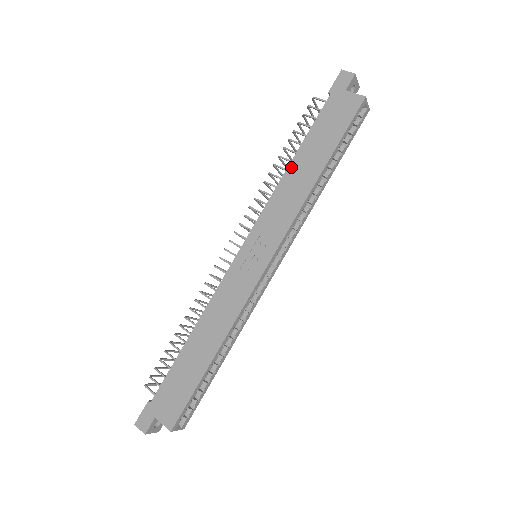
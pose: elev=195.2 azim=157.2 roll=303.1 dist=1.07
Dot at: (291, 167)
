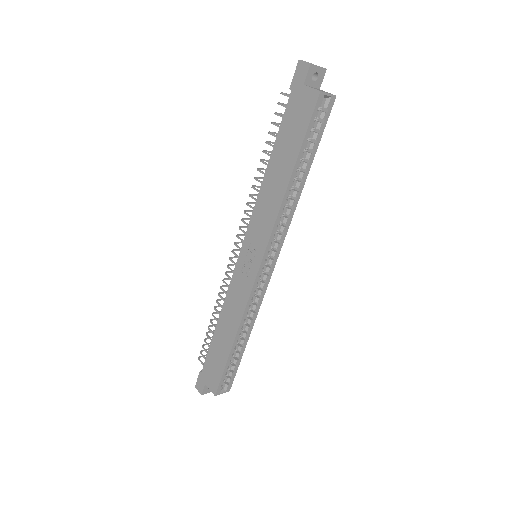
Dot at: (267, 174)
